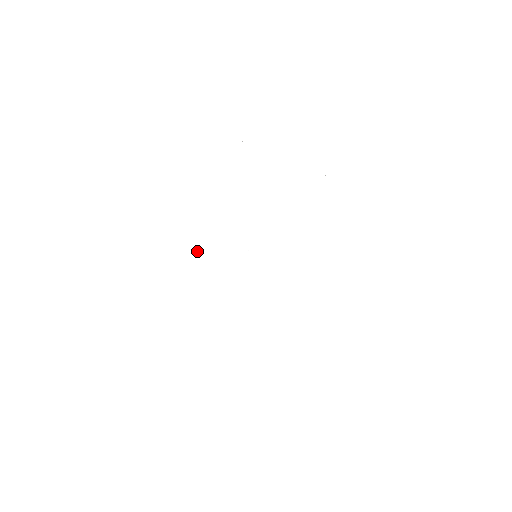
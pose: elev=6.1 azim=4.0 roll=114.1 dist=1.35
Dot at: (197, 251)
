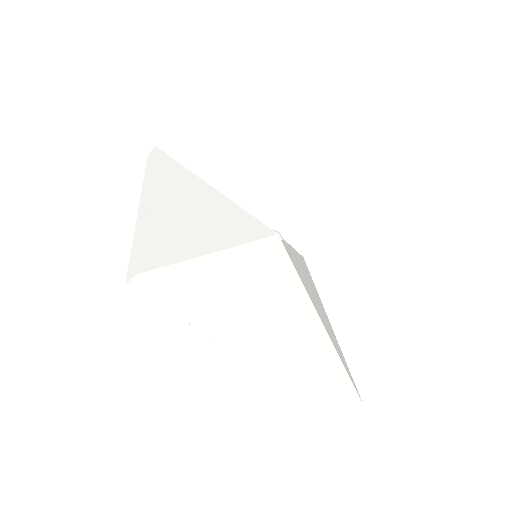
Dot at: (216, 226)
